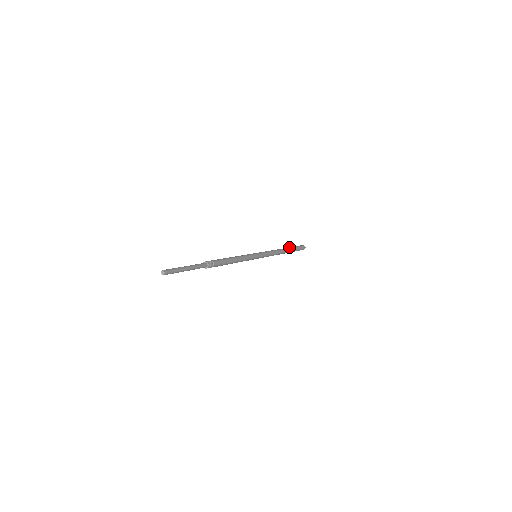
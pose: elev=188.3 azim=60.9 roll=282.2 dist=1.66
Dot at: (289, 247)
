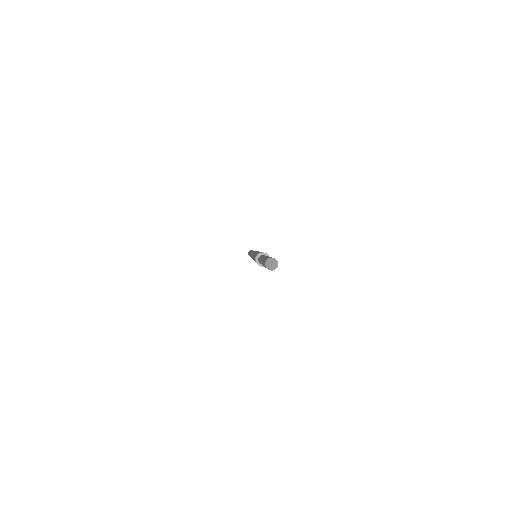
Dot at: occluded
